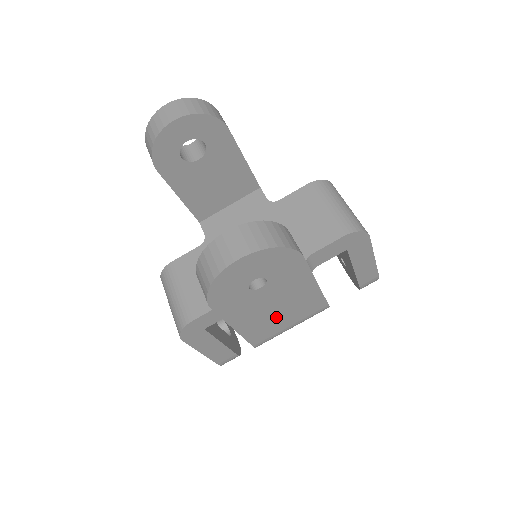
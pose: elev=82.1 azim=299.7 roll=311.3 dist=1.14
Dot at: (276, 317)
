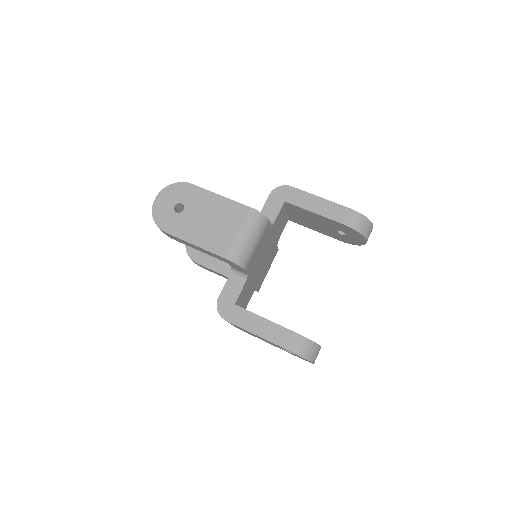
Dot at: (217, 228)
